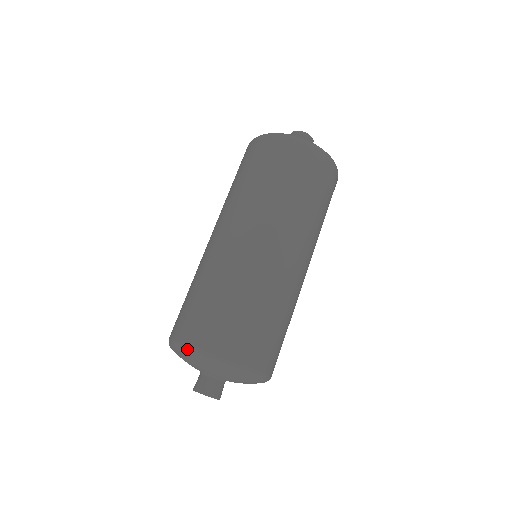
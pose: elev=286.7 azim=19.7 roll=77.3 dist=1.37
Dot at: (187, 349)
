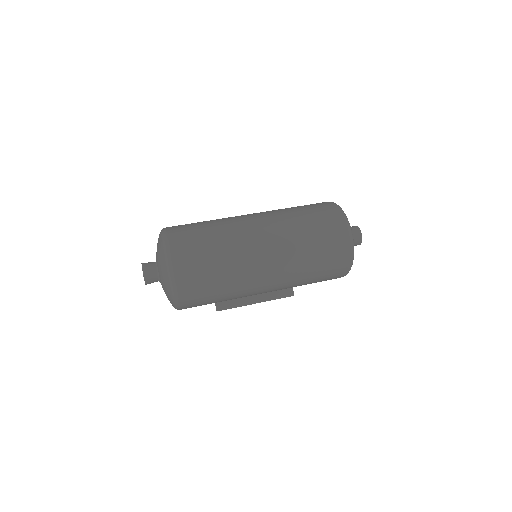
Dot at: occluded
